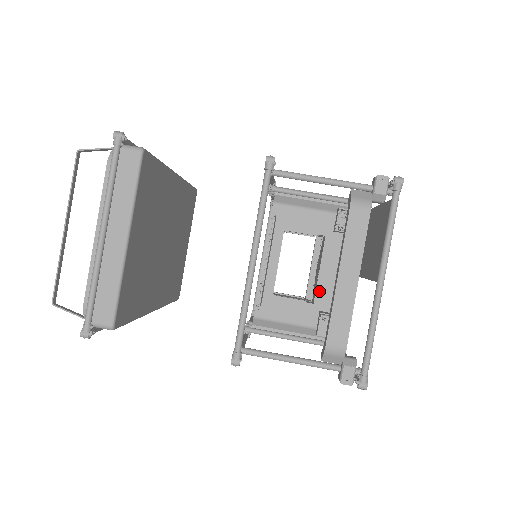
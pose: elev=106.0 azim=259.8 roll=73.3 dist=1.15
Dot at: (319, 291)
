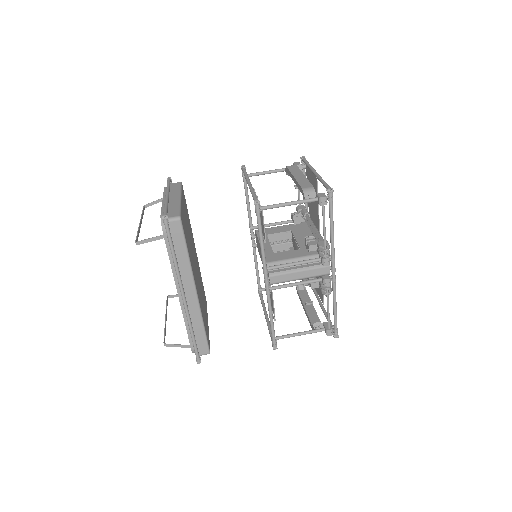
Dot at: (301, 245)
